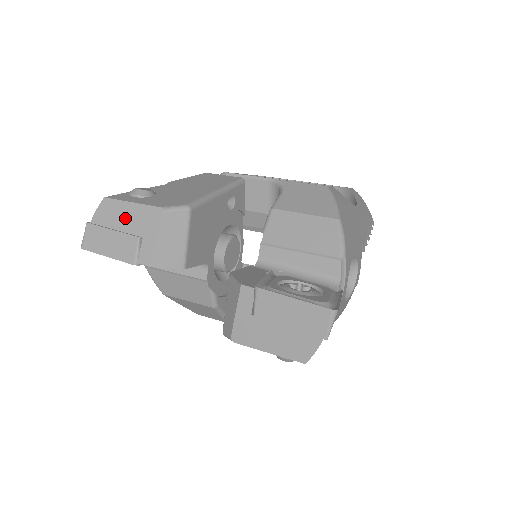
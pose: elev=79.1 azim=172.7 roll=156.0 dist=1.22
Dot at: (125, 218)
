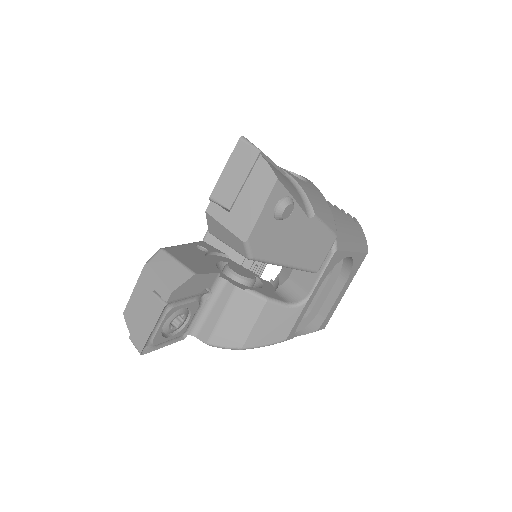
Dot at: (139, 300)
